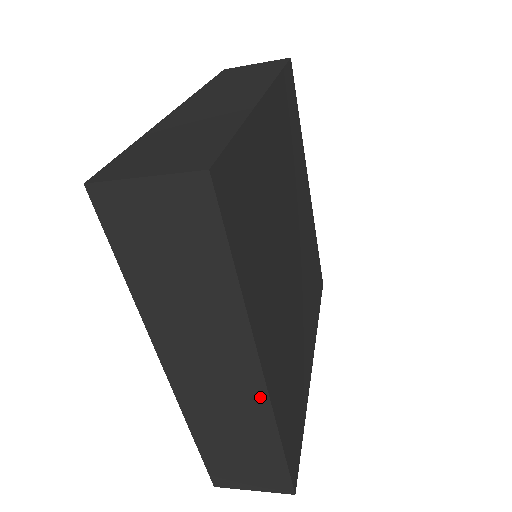
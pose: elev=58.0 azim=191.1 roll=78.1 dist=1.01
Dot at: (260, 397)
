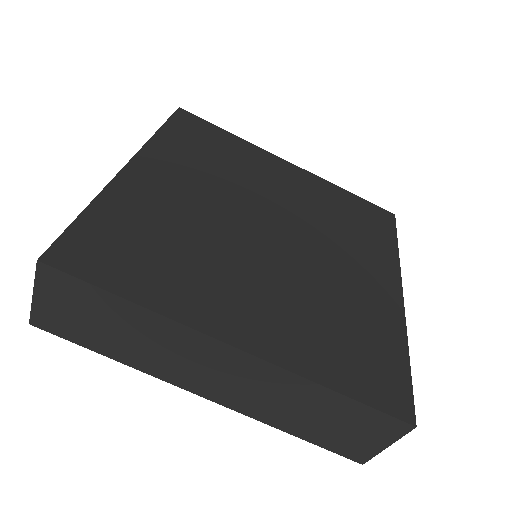
Dot at: (263, 366)
